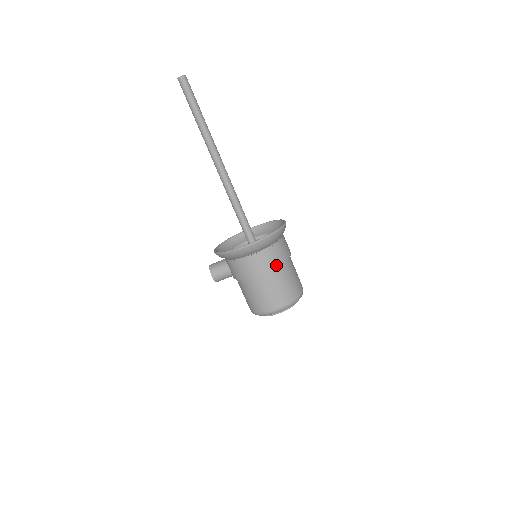
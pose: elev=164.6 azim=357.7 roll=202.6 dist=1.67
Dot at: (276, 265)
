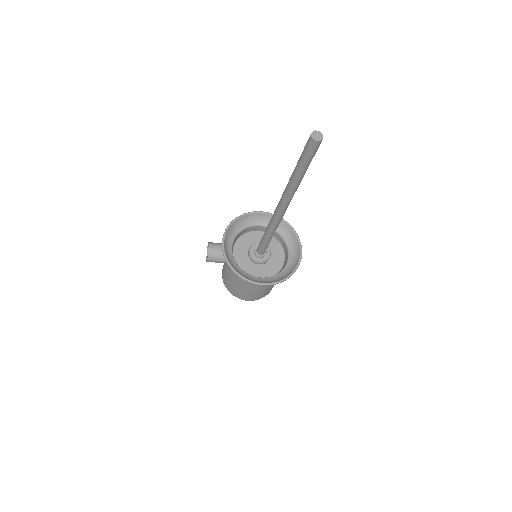
Dot at: (272, 286)
